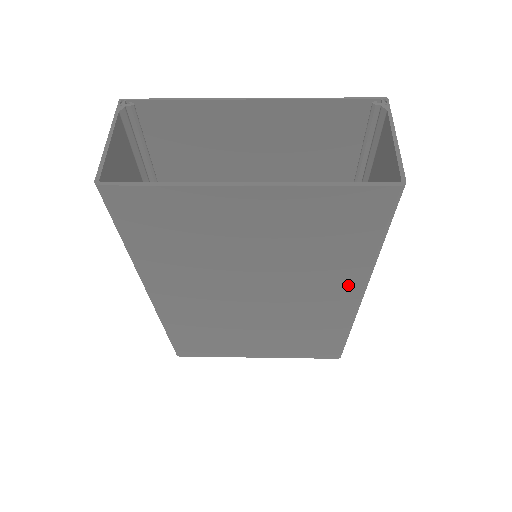
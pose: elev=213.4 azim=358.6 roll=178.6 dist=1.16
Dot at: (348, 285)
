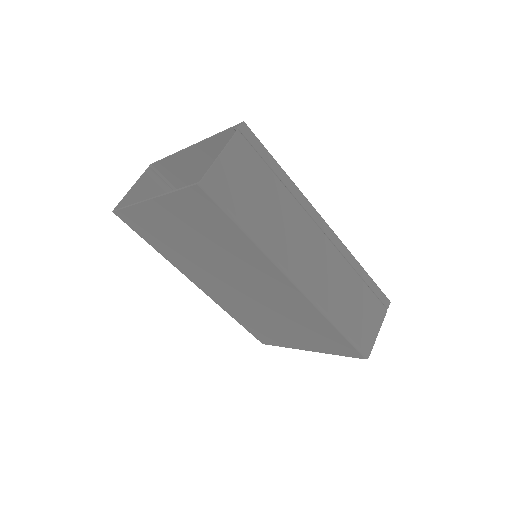
Dot at: (271, 271)
